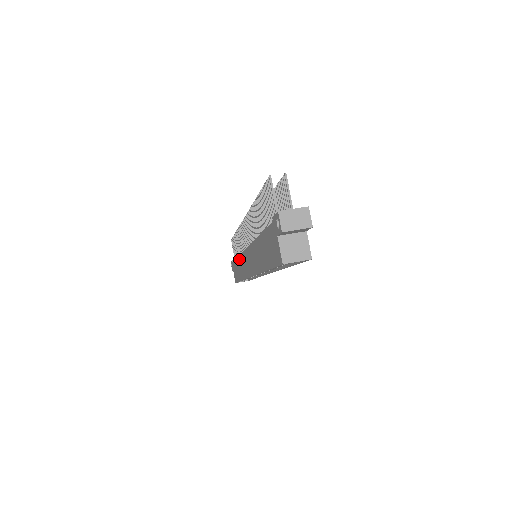
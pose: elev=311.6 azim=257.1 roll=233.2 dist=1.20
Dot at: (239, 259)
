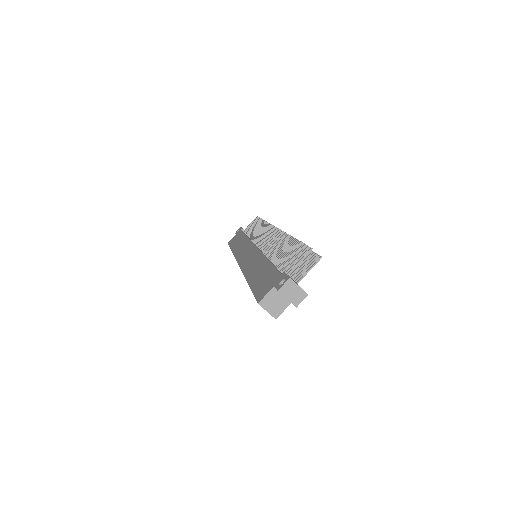
Dot at: (246, 239)
